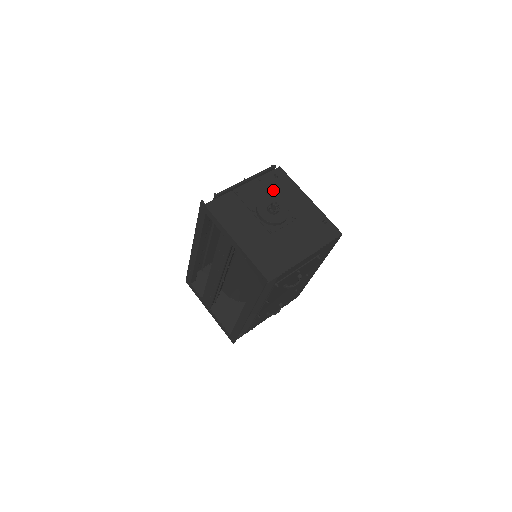
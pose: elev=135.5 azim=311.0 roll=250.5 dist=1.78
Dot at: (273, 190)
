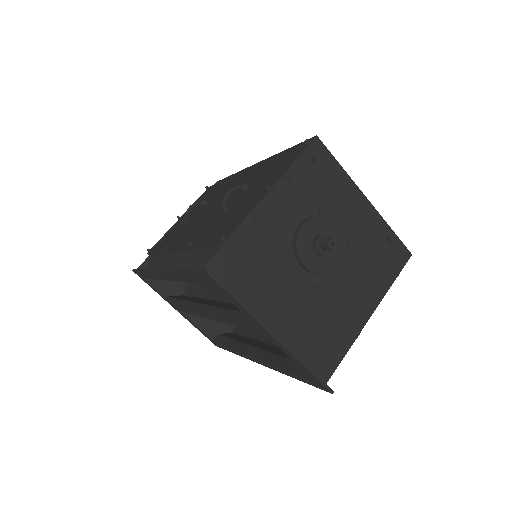
Dot at: (313, 195)
